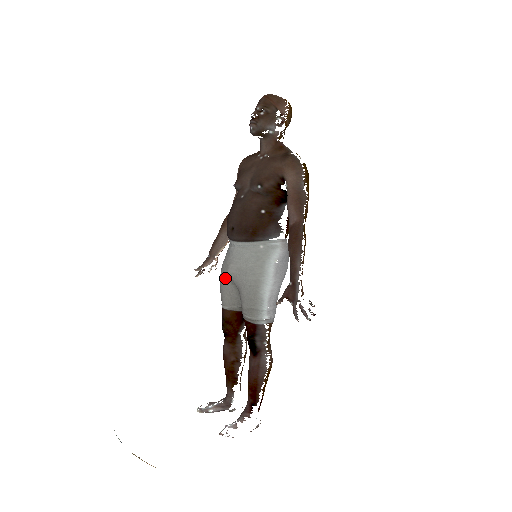
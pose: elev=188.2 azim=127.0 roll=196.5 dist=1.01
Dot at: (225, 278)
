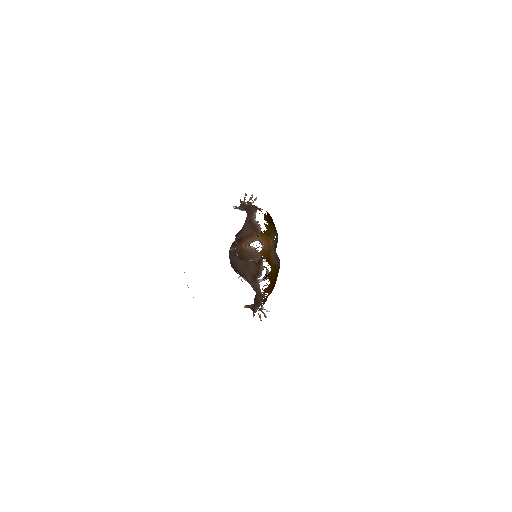
Dot at: occluded
